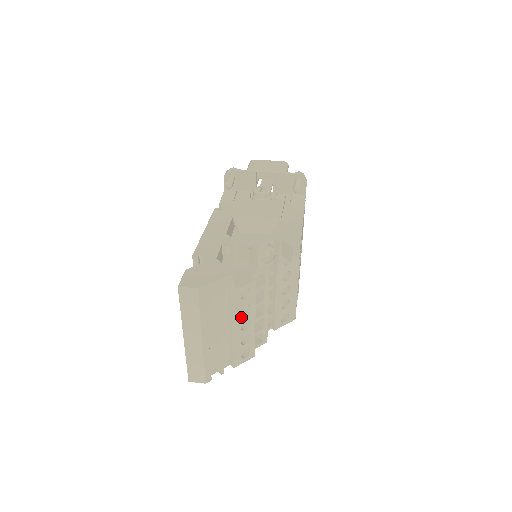
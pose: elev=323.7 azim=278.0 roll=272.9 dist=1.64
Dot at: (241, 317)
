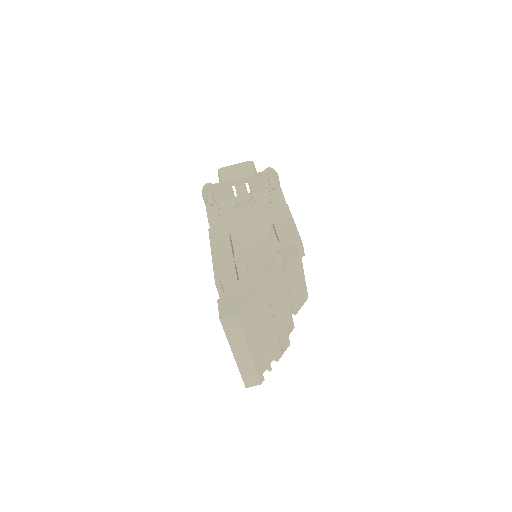
Dot at: (273, 320)
